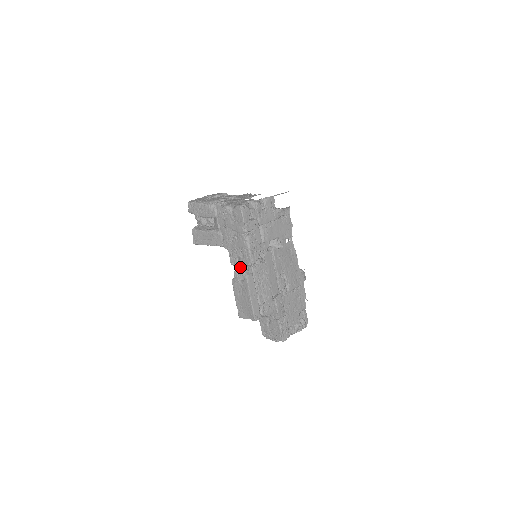
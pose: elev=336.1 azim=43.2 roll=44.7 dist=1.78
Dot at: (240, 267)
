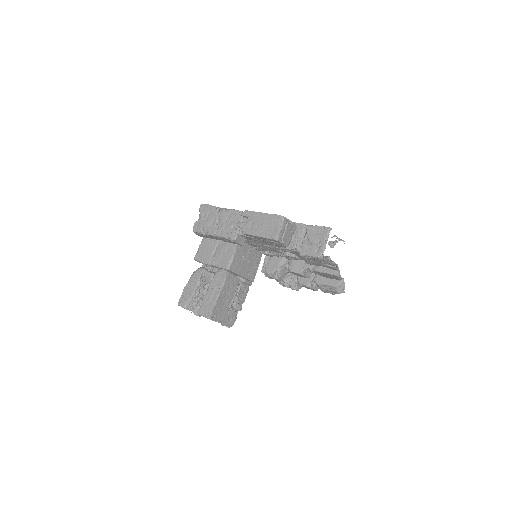
Dot at: (240, 228)
